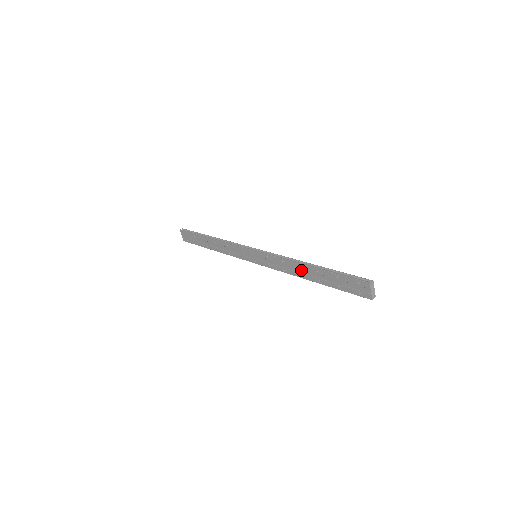
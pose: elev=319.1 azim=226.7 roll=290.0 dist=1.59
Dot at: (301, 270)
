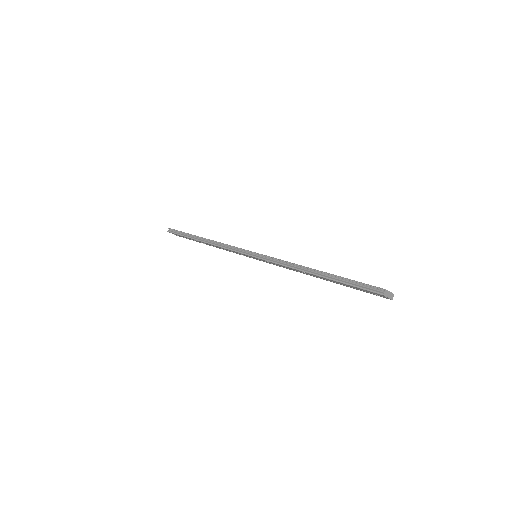
Dot at: (308, 274)
